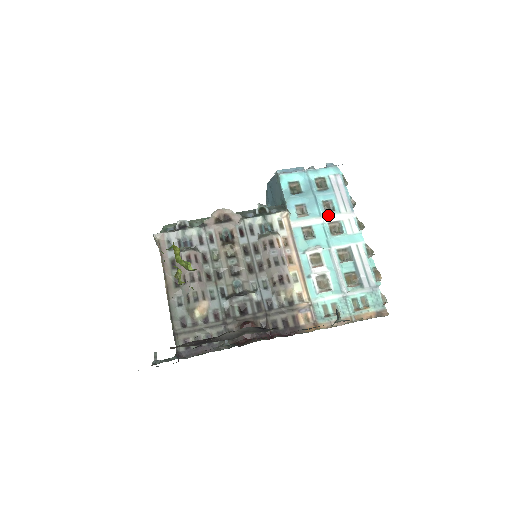
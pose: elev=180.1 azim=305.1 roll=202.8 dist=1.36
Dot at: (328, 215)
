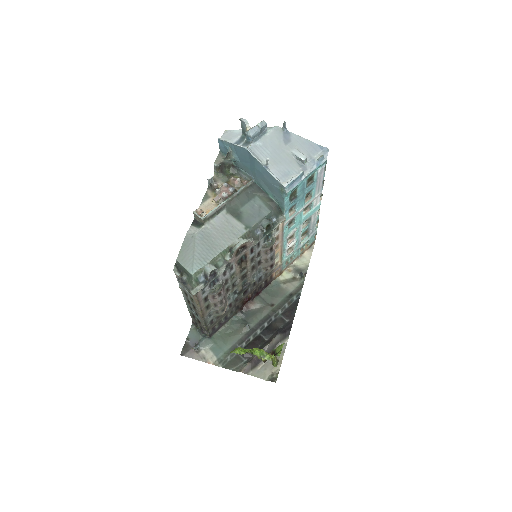
Dot at: (307, 203)
